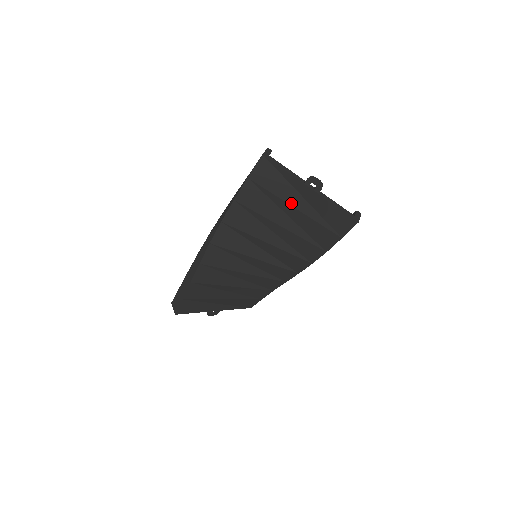
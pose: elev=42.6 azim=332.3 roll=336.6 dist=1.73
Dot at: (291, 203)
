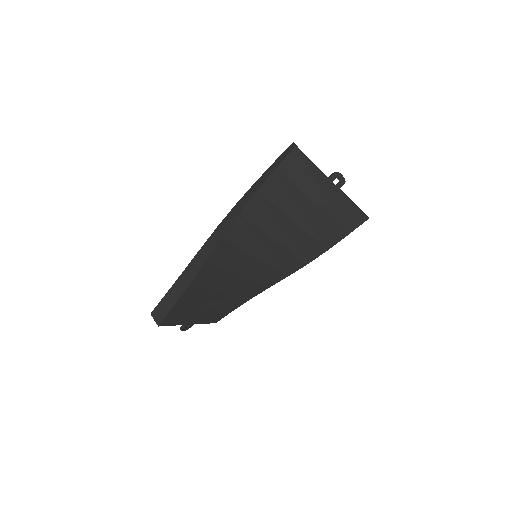
Dot at: (311, 198)
